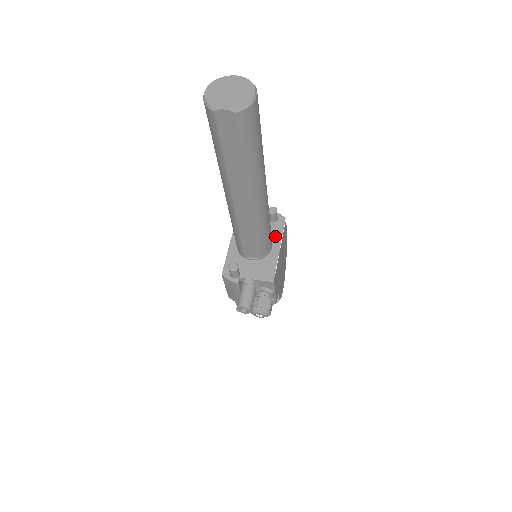
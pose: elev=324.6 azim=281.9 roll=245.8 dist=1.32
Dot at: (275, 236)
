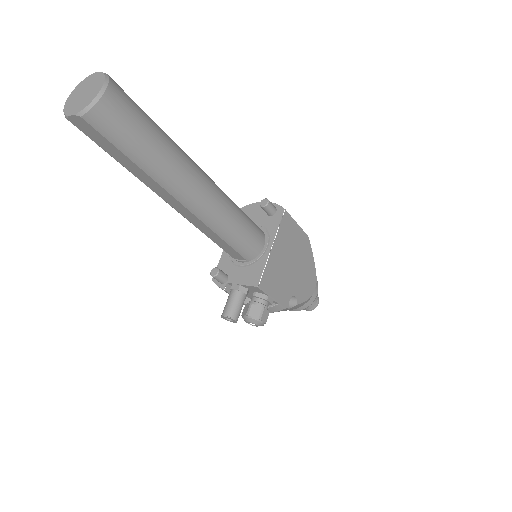
Dot at: (270, 232)
